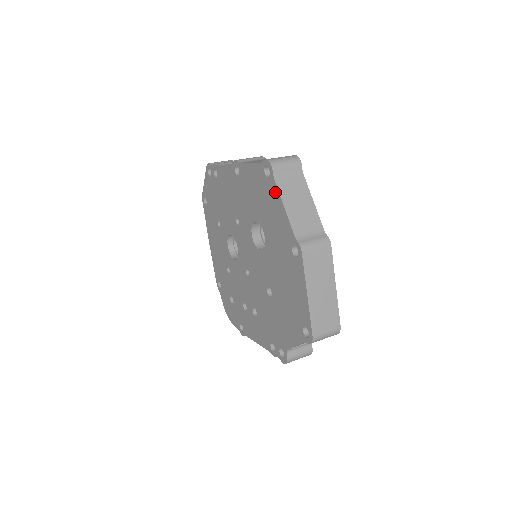
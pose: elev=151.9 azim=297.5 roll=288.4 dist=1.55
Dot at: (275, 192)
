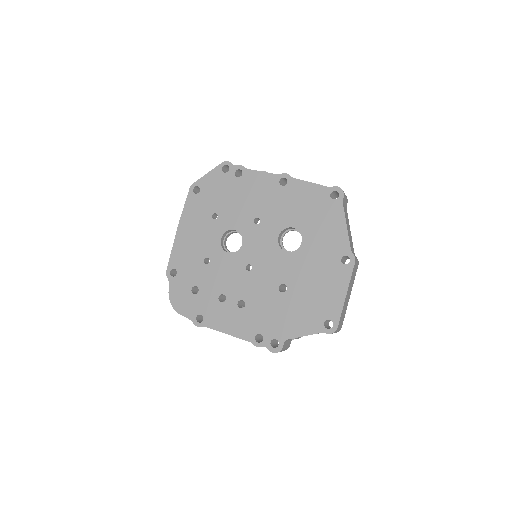
Dot at: (339, 212)
